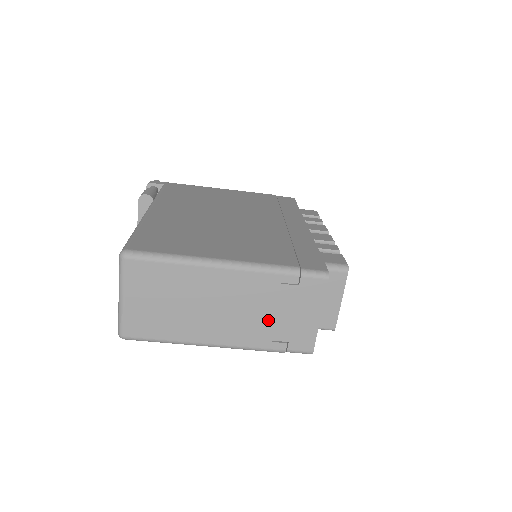
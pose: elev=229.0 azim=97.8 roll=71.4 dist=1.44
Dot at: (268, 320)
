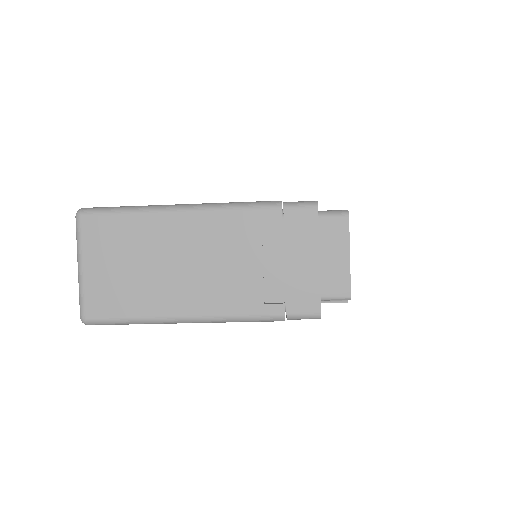
Dot at: (254, 273)
